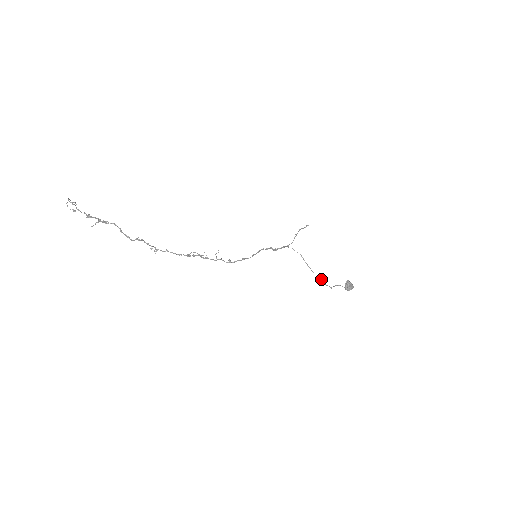
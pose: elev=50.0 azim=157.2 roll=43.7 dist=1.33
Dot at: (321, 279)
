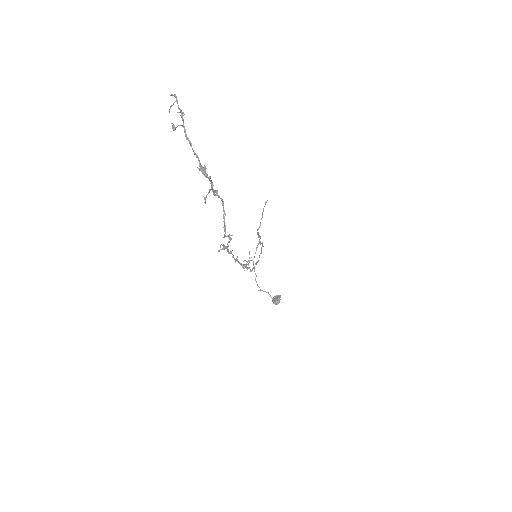
Dot at: occluded
